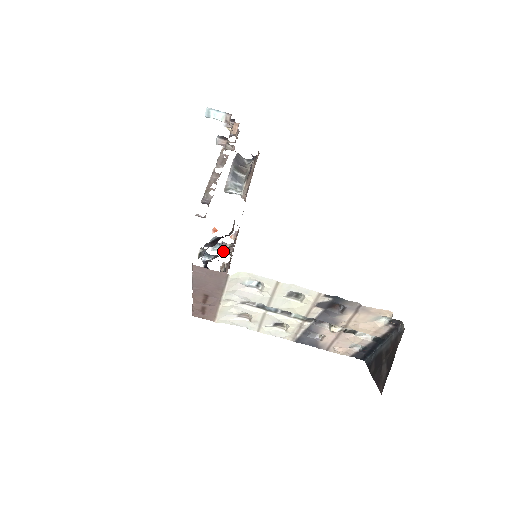
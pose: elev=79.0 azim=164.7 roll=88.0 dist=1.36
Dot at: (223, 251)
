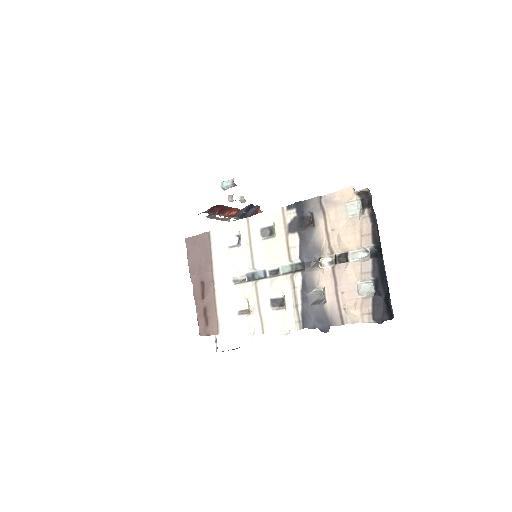
Dot at: occluded
